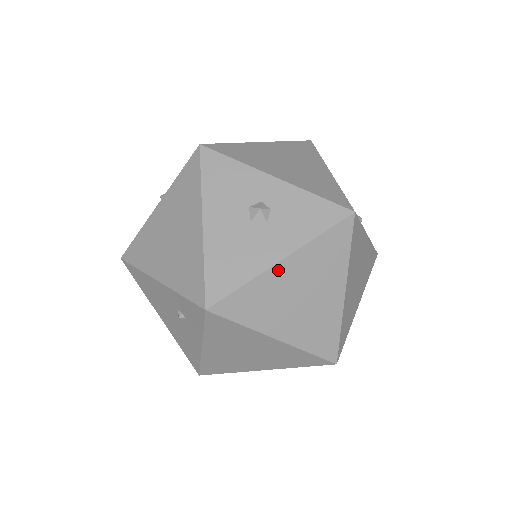
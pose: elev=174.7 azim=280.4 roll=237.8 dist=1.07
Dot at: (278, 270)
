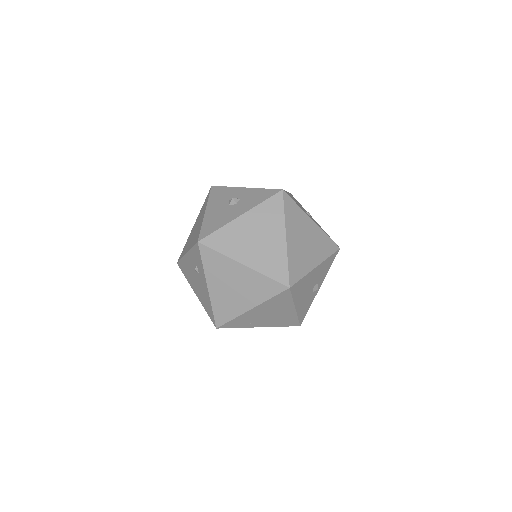
Dot at: (239, 221)
